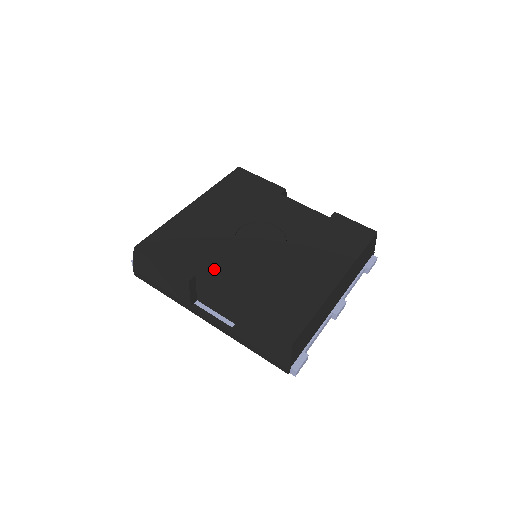
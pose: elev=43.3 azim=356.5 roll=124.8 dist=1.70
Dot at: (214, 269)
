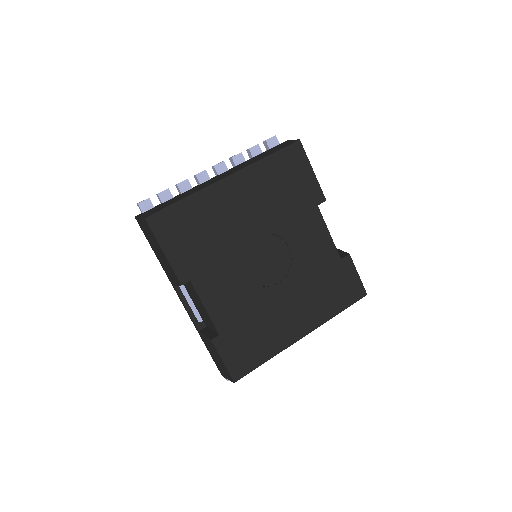
Dot at: (210, 280)
